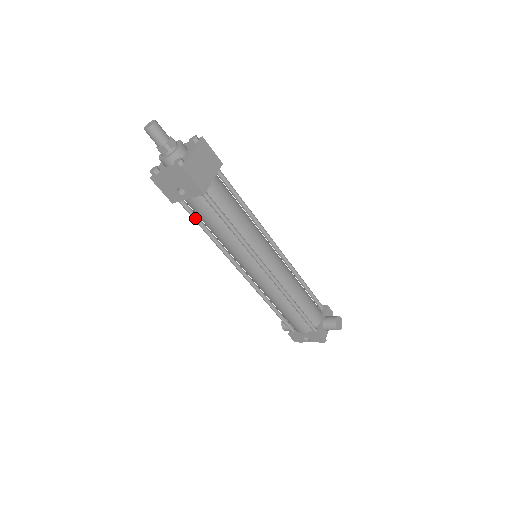
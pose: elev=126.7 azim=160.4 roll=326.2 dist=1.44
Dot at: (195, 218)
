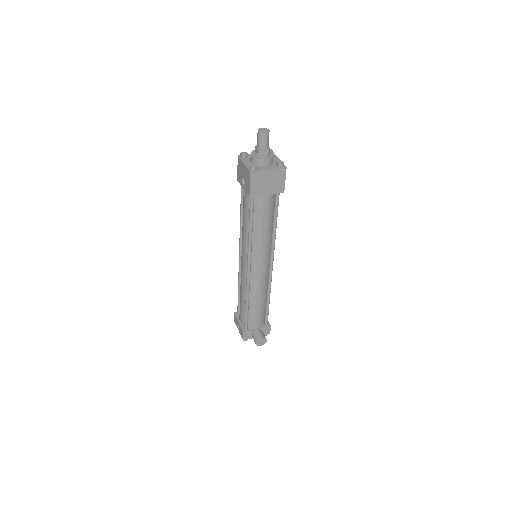
Dot at: (242, 200)
